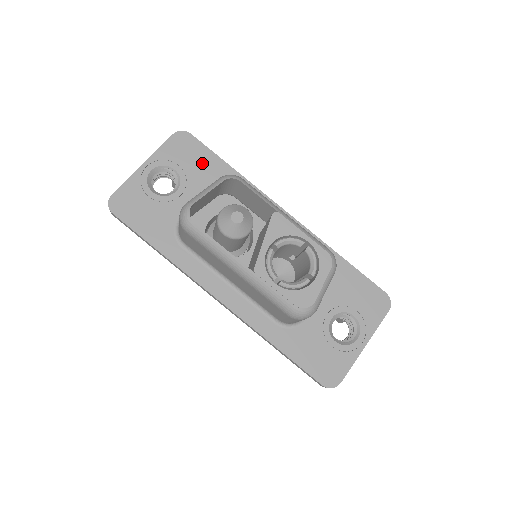
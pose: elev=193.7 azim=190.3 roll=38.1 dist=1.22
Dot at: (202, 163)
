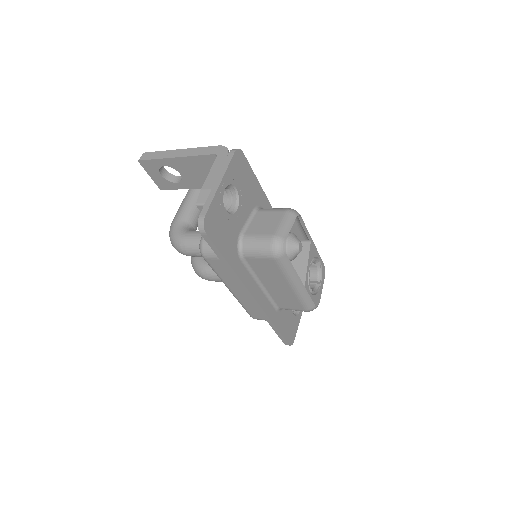
Dot at: (249, 182)
